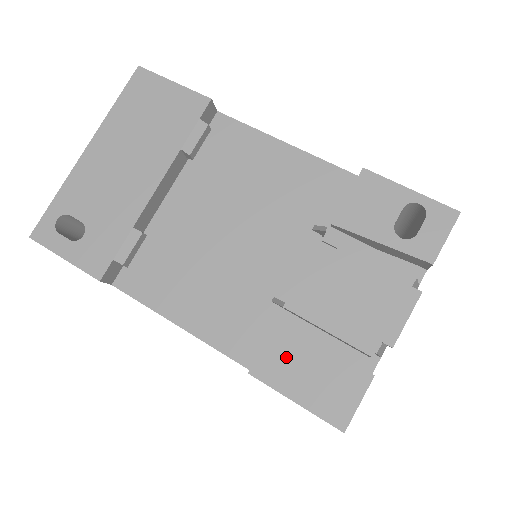
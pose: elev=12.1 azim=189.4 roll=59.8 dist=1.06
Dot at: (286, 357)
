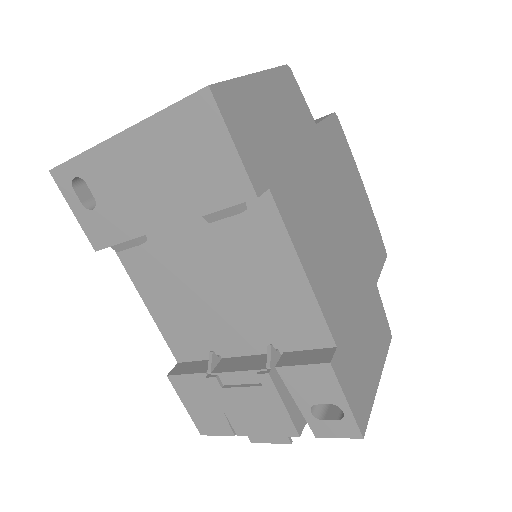
Dot at: (193, 389)
